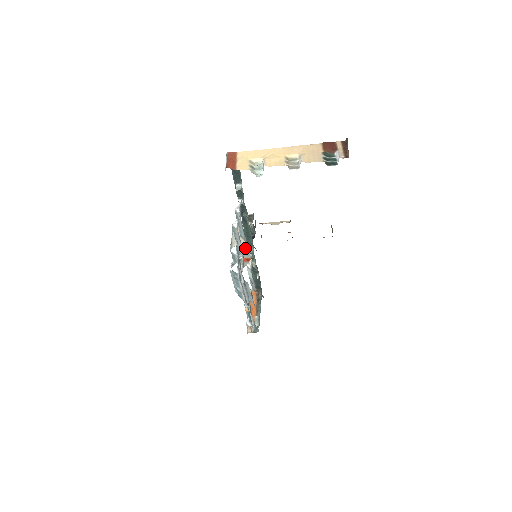
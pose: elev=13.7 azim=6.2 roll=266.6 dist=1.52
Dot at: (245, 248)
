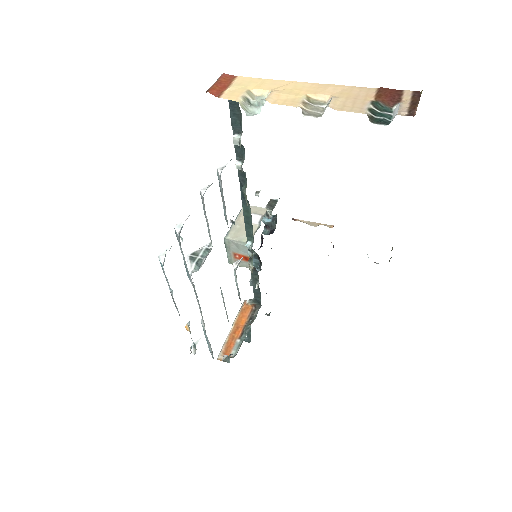
Dot at: (244, 240)
